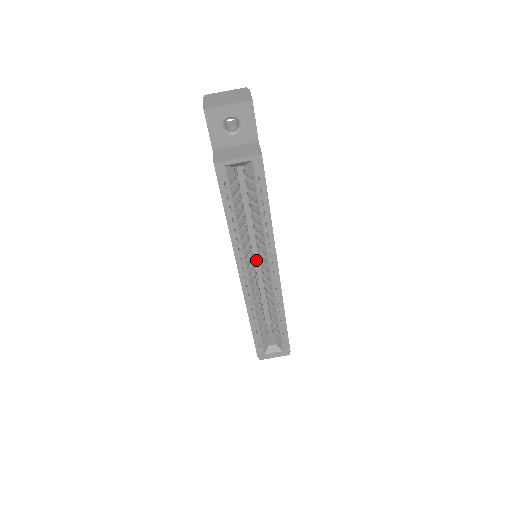
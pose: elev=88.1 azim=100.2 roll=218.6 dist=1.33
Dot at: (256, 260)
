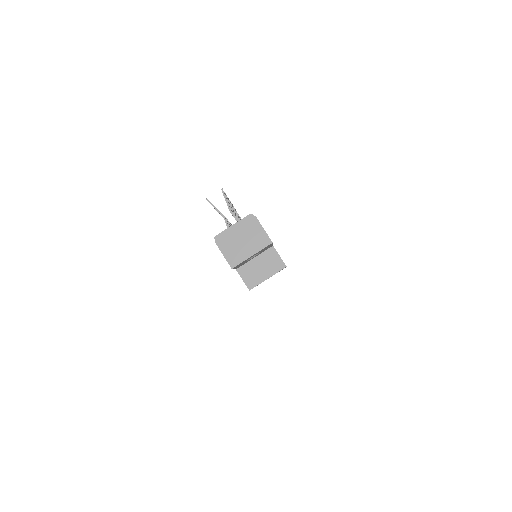
Dot at: occluded
